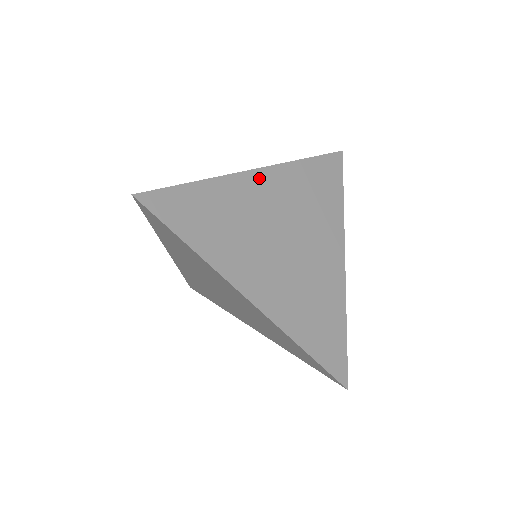
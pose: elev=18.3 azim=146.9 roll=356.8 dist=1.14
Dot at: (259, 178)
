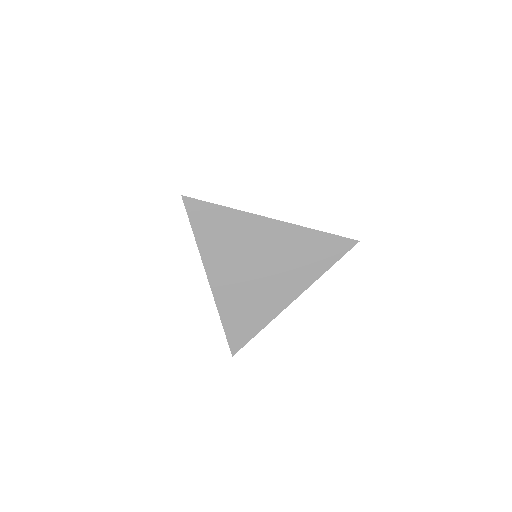
Dot at: (270, 225)
